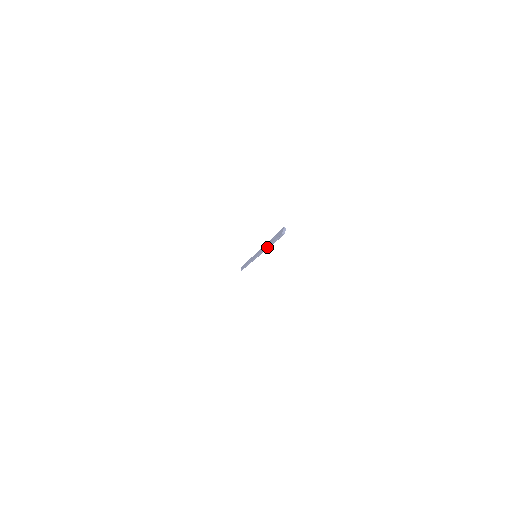
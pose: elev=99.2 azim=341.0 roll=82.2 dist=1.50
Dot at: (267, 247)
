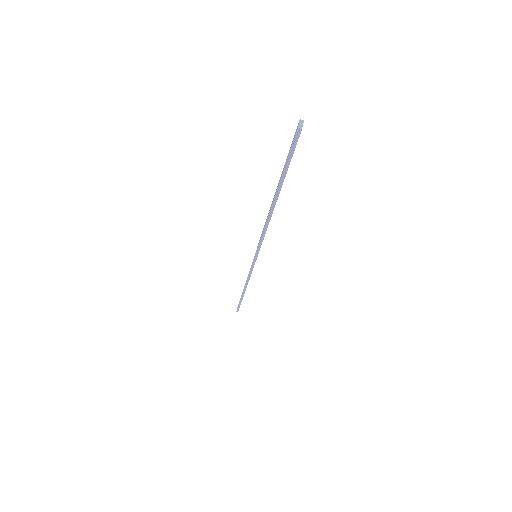
Dot at: (272, 206)
